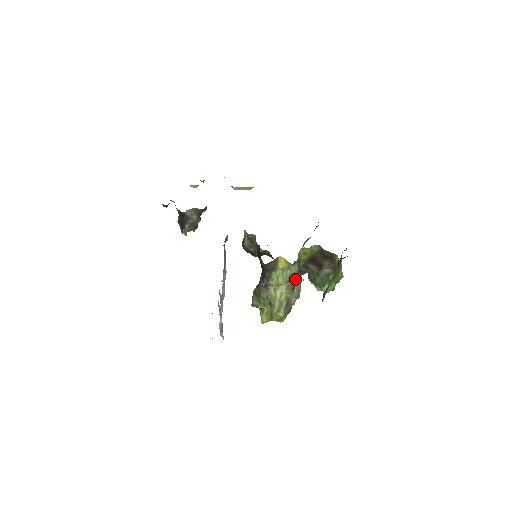
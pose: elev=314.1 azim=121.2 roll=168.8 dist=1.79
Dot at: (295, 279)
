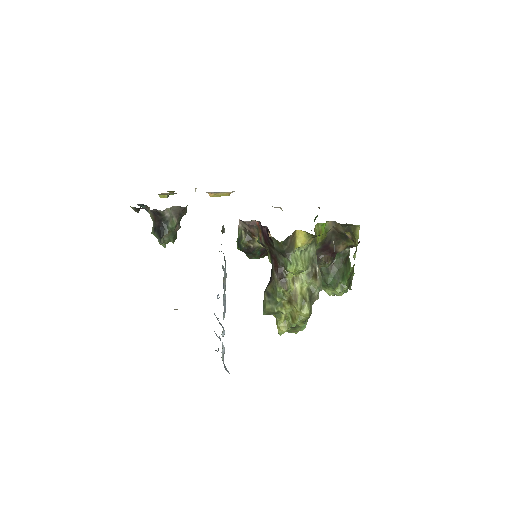
Dot at: (315, 263)
